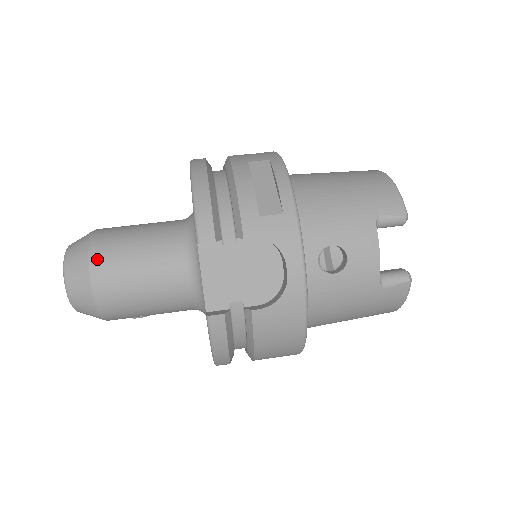
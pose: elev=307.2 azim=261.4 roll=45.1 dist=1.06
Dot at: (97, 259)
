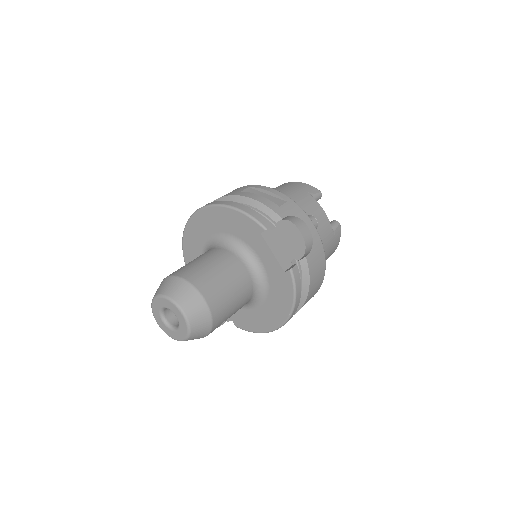
Dot at: (197, 282)
